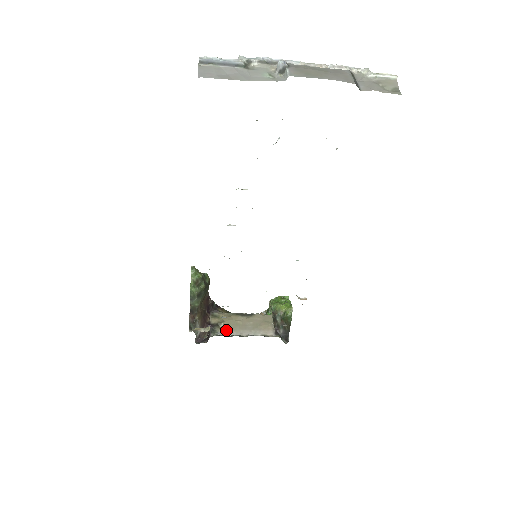
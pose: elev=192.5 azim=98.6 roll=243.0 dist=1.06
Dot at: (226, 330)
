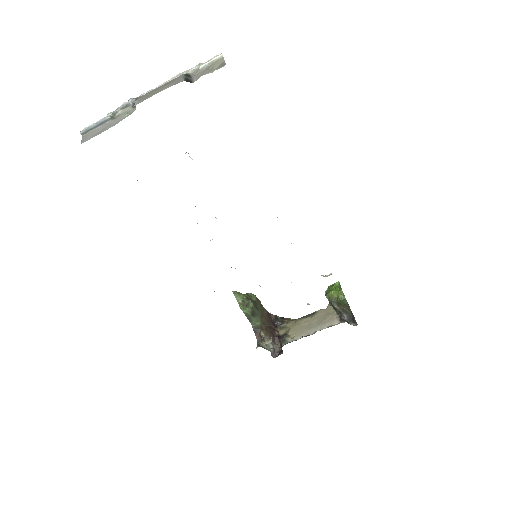
Dot at: (294, 336)
